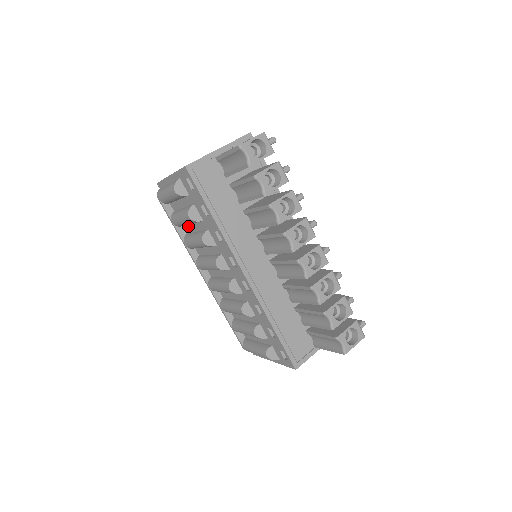
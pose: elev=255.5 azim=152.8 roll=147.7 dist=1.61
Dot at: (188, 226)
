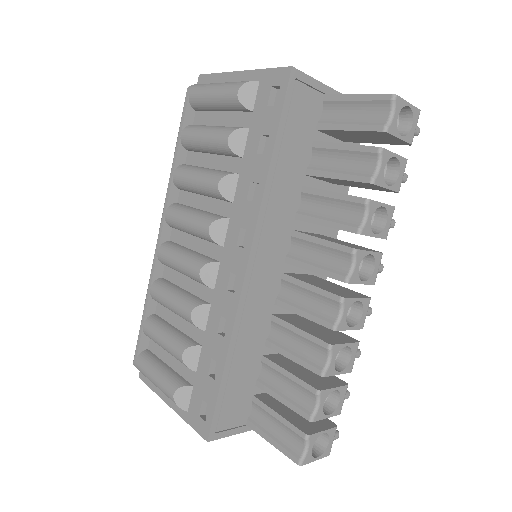
Dot at: (200, 154)
